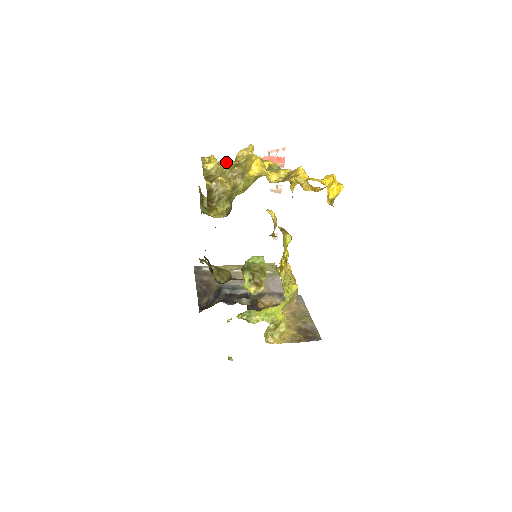
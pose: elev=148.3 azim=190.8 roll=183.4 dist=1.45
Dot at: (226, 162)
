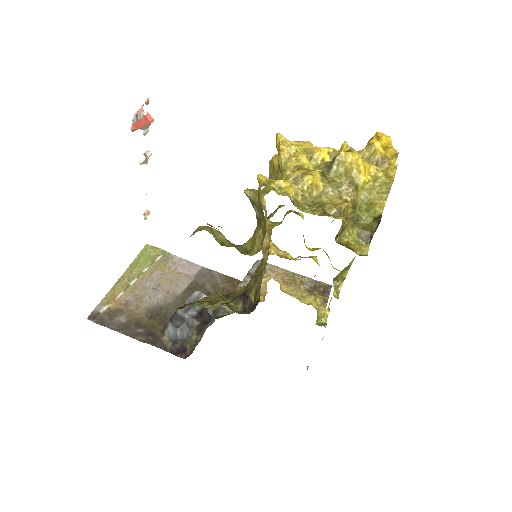
Dot at: (312, 178)
